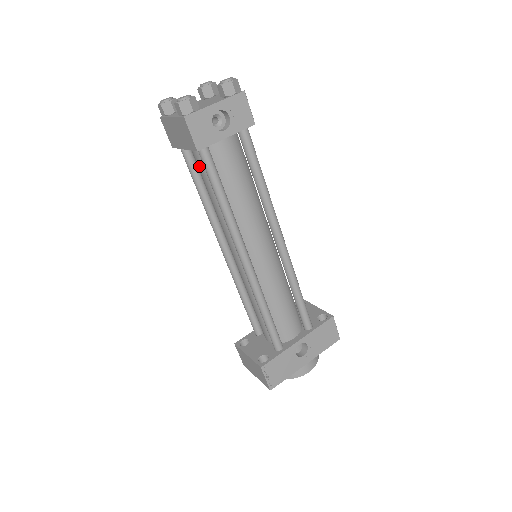
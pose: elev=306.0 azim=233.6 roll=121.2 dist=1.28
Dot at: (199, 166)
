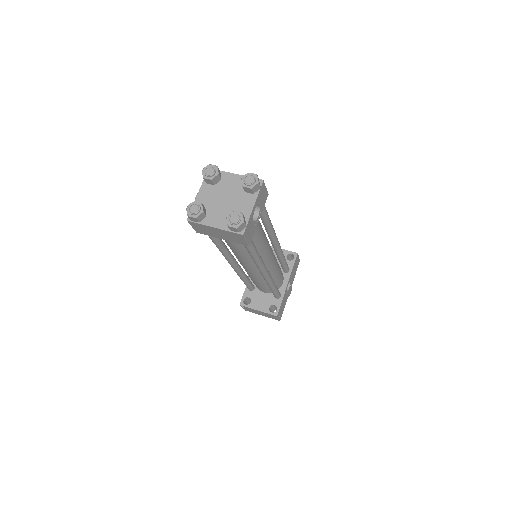
Dot at: occluded
